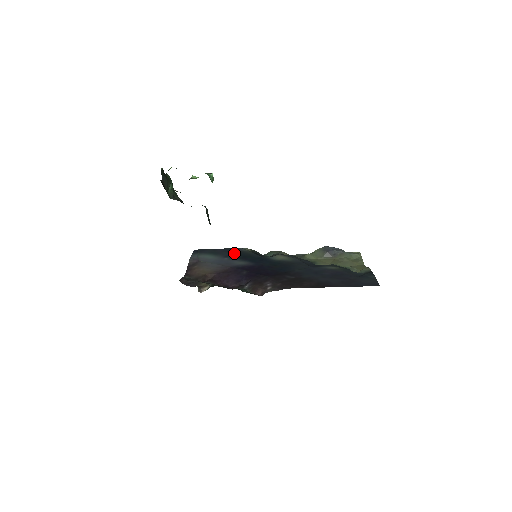
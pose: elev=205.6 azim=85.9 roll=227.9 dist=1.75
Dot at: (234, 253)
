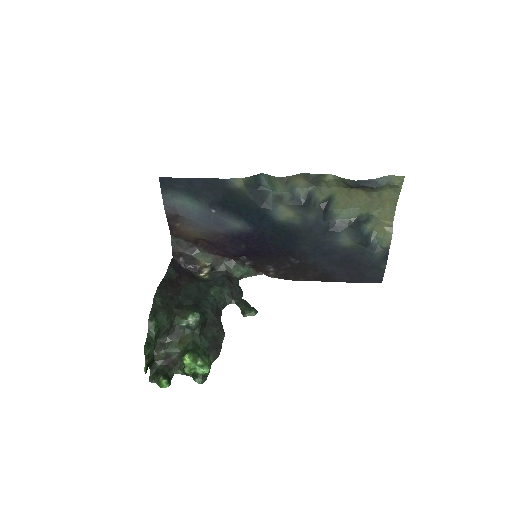
Dot at: (221, 196)
